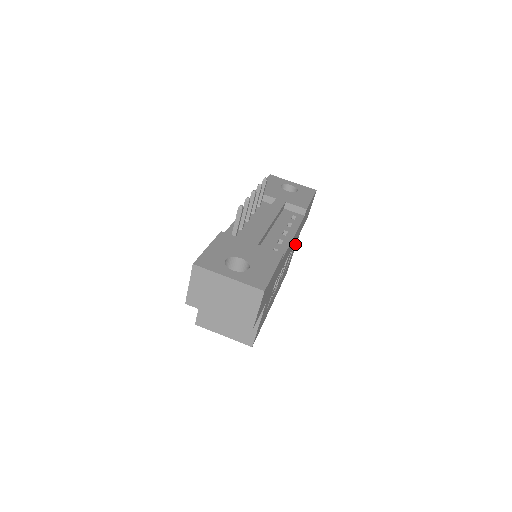
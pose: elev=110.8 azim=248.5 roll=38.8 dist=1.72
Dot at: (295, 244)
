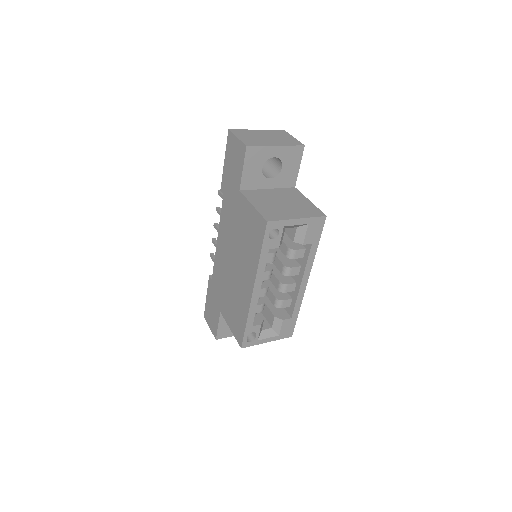
Dot at: occluded
